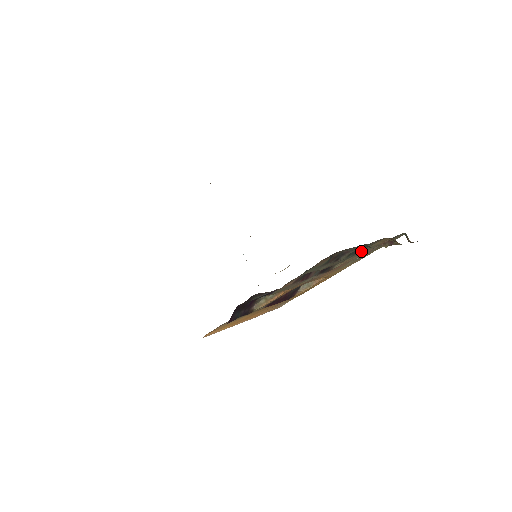
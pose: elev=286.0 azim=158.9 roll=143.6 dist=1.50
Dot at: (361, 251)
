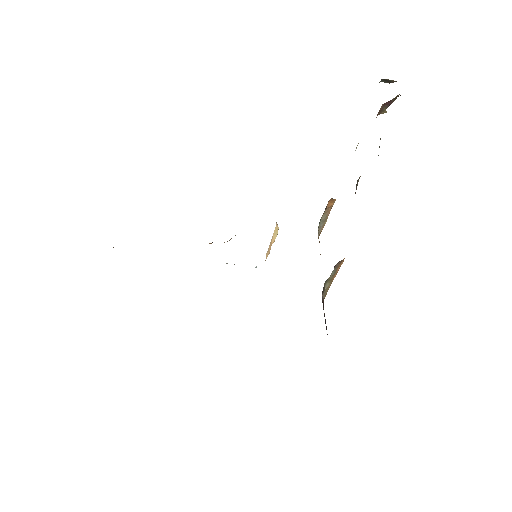
Dot at: occluded
